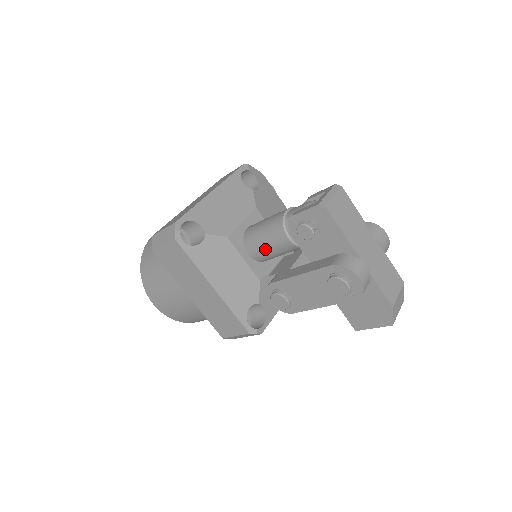
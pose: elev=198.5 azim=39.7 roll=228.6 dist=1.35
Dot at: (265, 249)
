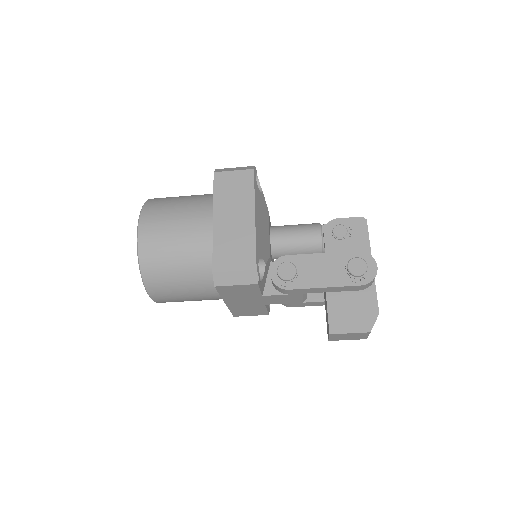
Dot at: (291, 236)
